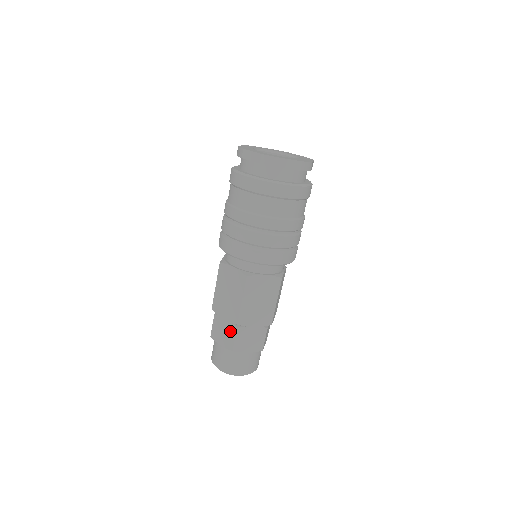
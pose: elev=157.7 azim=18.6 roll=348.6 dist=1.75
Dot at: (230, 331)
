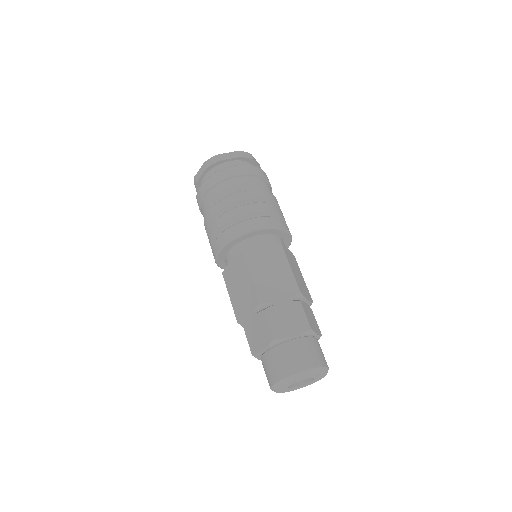
Dot at: (261, 322)
